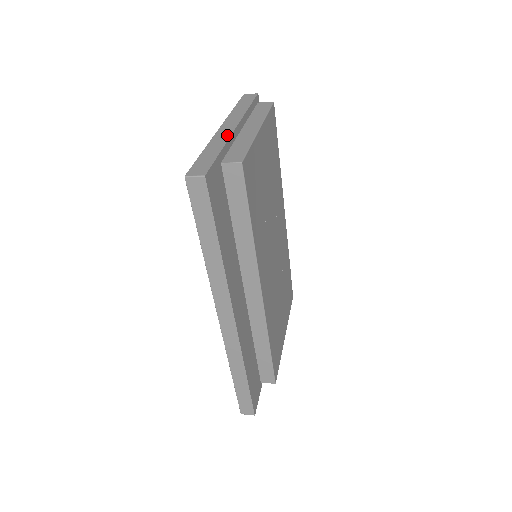
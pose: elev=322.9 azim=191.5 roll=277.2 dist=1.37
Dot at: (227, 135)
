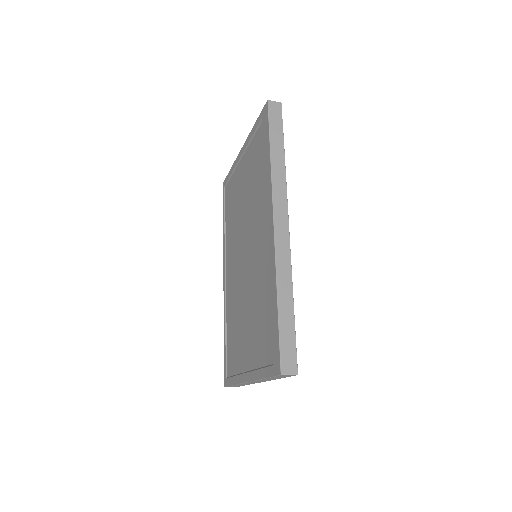
Dot at: occluded
